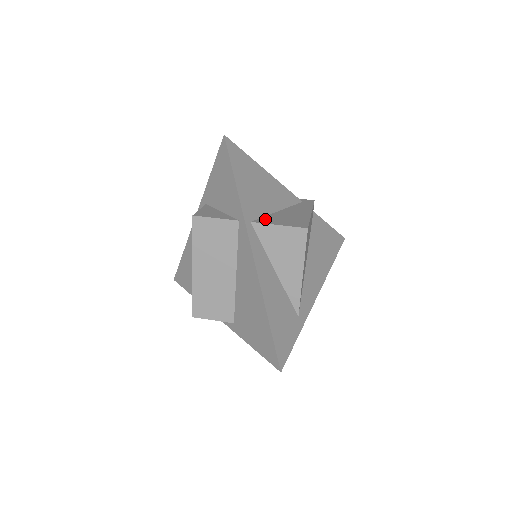
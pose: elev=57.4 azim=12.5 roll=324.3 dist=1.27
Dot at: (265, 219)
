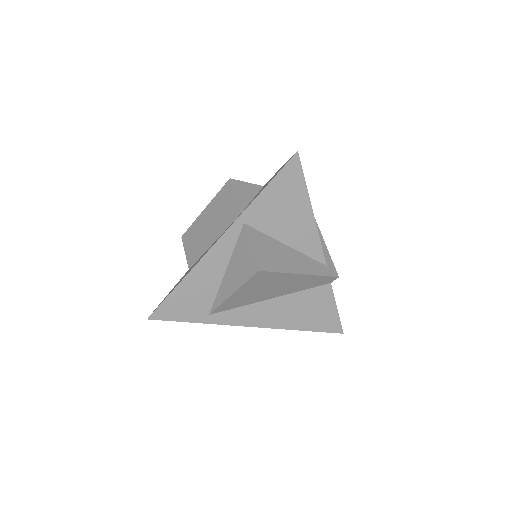
Dot at: (258, 234)
